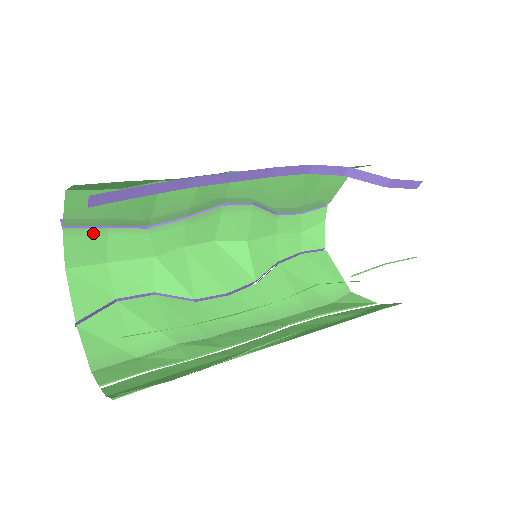
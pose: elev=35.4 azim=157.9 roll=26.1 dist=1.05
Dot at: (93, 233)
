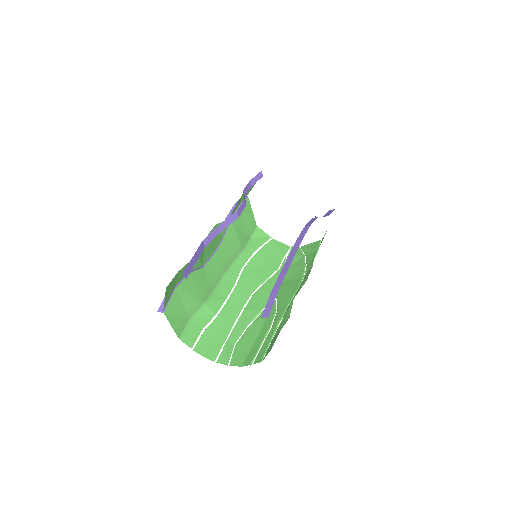
Dot at: occluded
